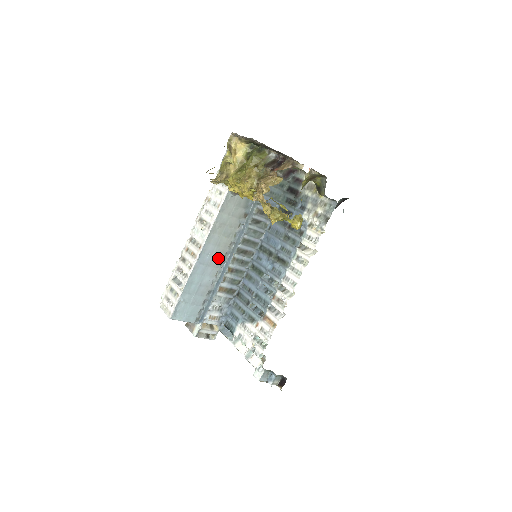
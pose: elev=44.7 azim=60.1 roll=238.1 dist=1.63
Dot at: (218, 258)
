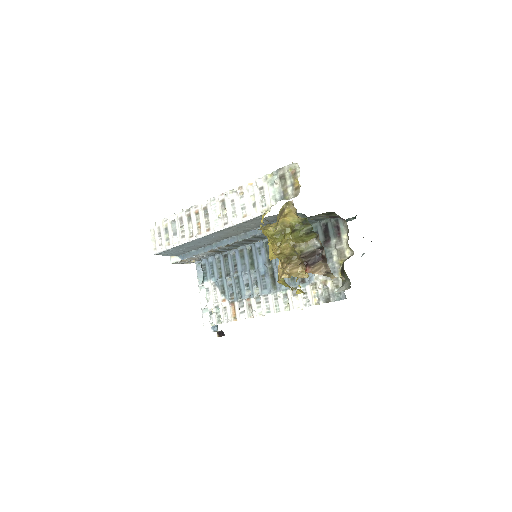
Dot at: (221, 237)
